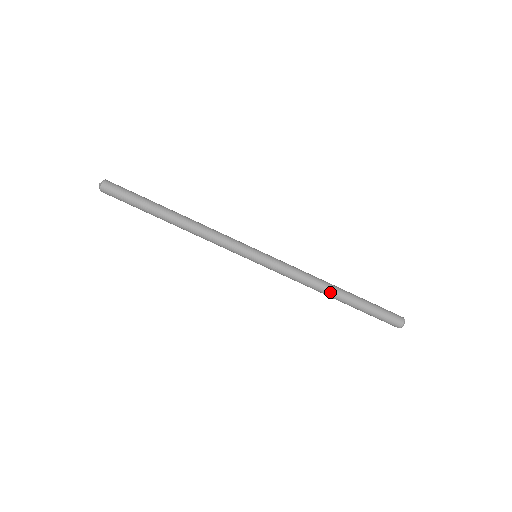
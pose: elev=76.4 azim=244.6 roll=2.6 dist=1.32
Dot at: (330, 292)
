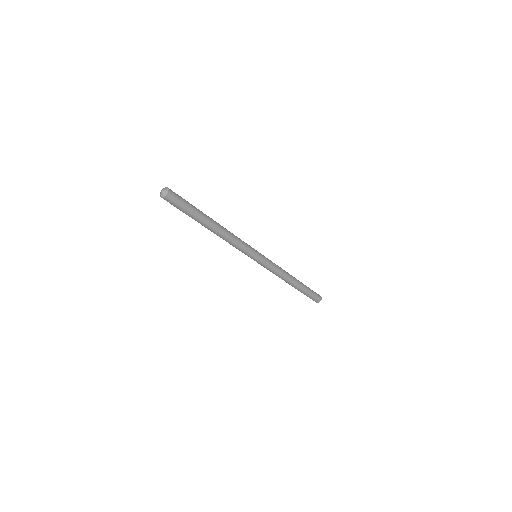
Dot at: (288, 283)
